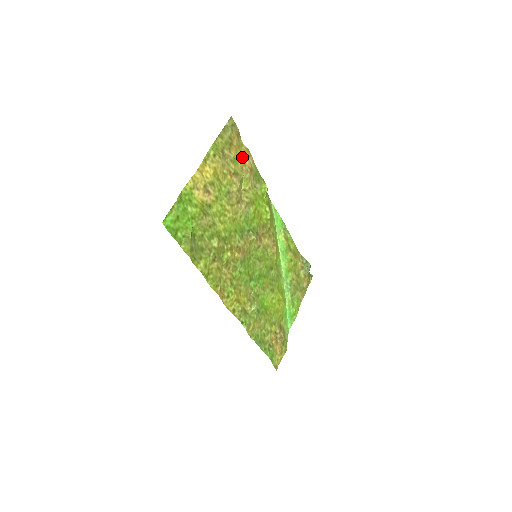
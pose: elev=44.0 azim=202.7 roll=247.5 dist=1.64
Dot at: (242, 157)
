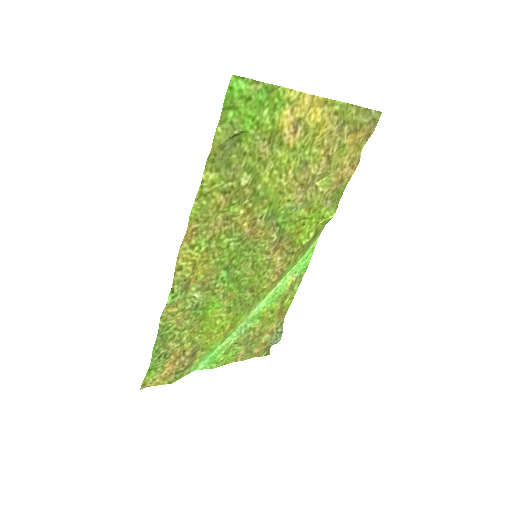
Dot at: (348, 158)
